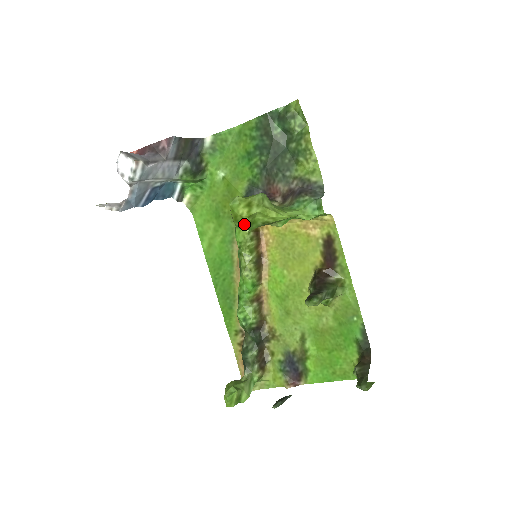
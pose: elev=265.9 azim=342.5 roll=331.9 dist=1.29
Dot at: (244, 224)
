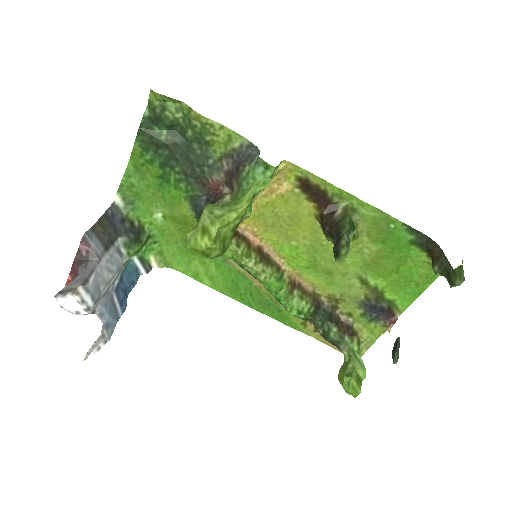
Dot at: (217, 251)
